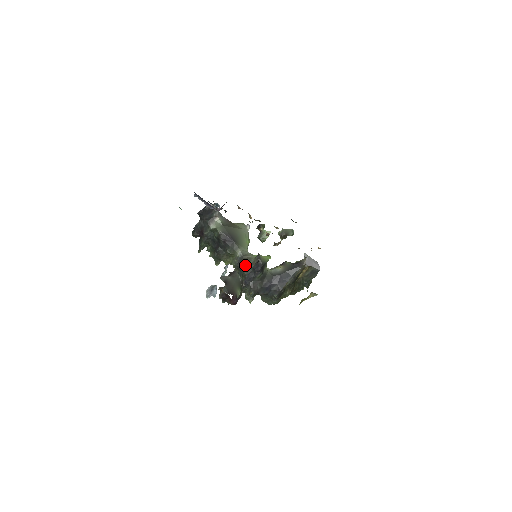
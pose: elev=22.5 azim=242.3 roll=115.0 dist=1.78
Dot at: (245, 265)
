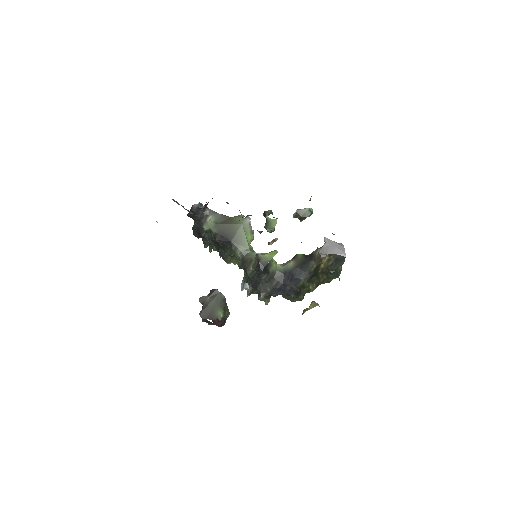
Dot at: (247, 267)
